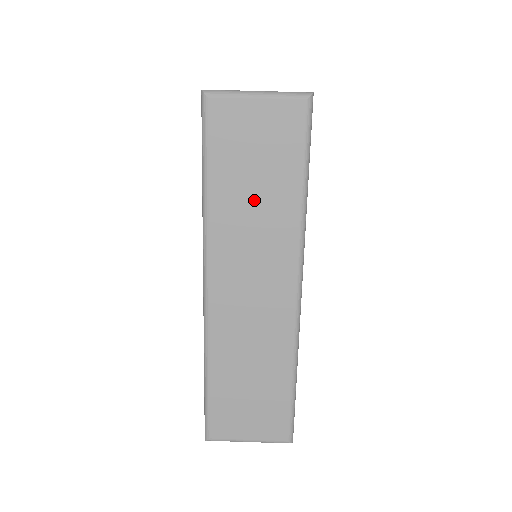
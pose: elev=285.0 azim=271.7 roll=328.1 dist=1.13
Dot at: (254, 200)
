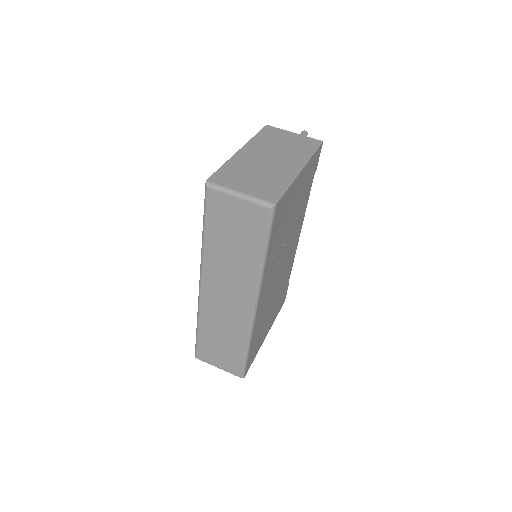
Dot at: (231, 252)
